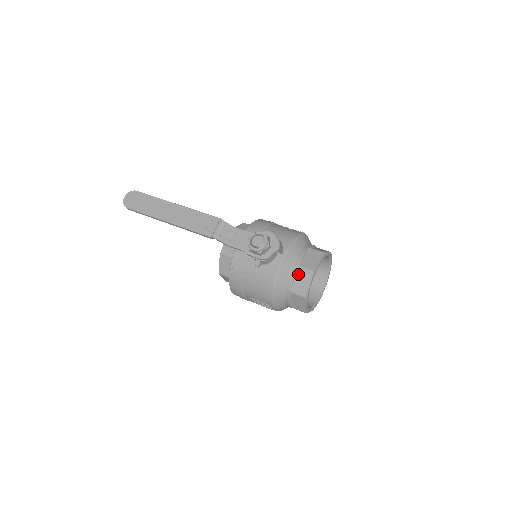
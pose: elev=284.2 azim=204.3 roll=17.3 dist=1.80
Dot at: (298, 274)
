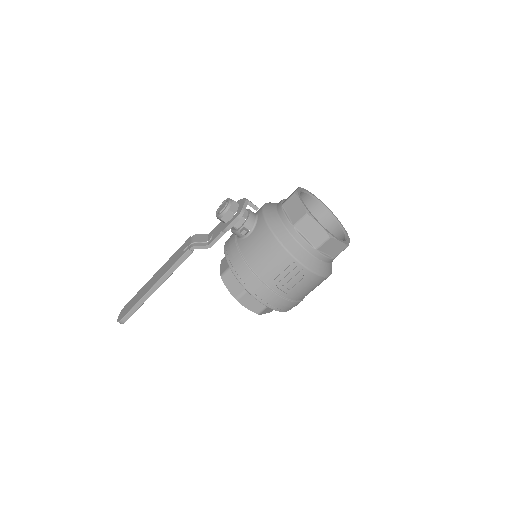
Dot at: (286, 209)
